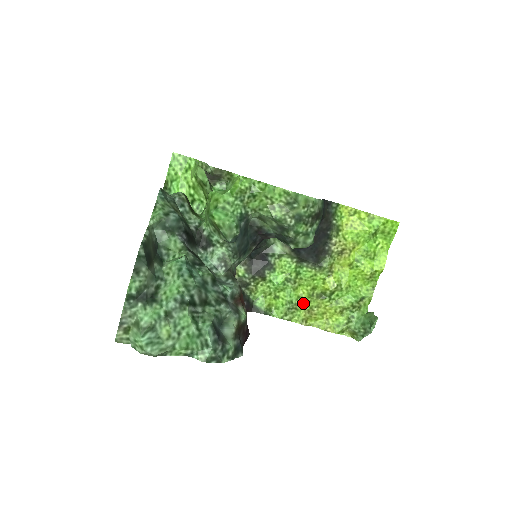
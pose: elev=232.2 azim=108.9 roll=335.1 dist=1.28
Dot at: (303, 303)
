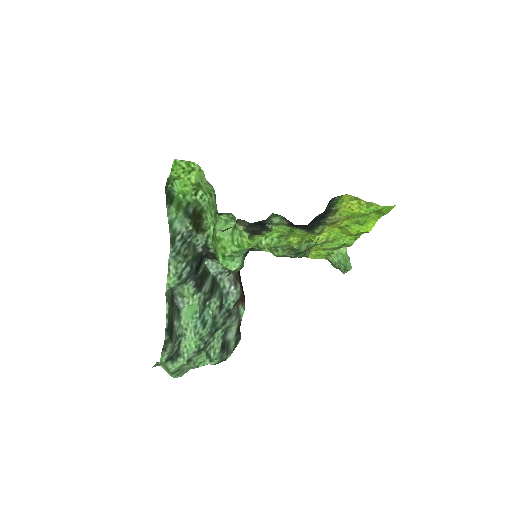
Dot at: (292, 245)
